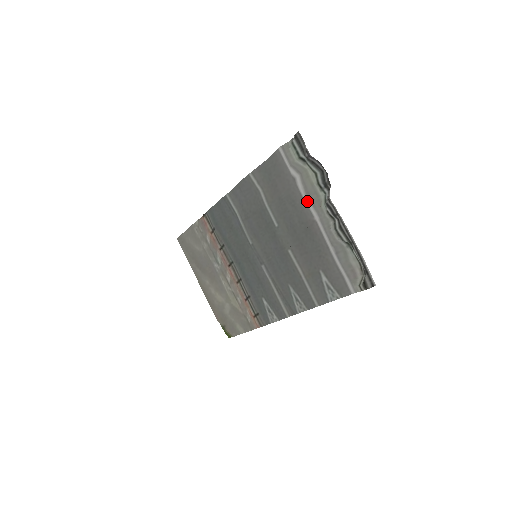
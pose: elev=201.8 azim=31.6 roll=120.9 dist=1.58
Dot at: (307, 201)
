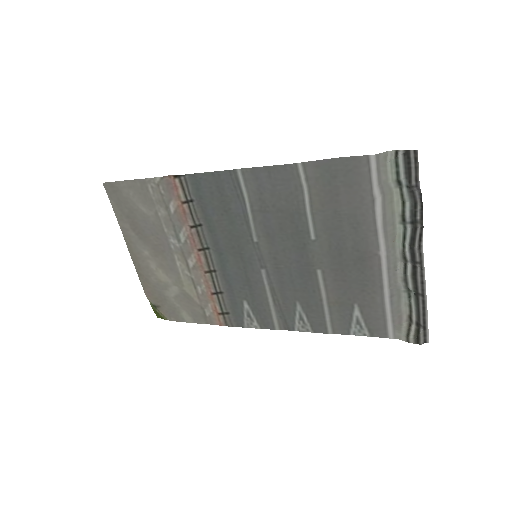
Dot at: (381, 232)
